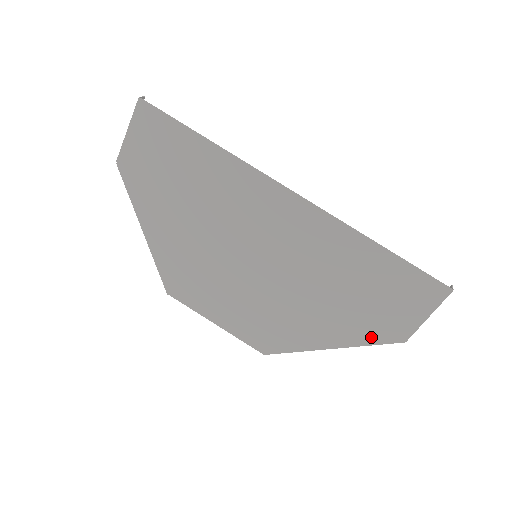
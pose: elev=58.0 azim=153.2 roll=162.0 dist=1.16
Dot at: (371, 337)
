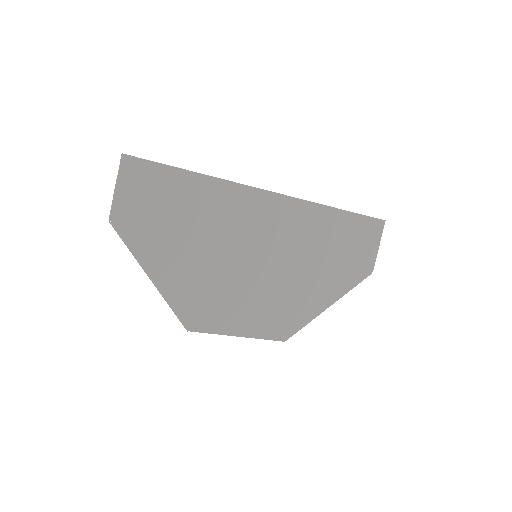
Dot at: (352, 281)
